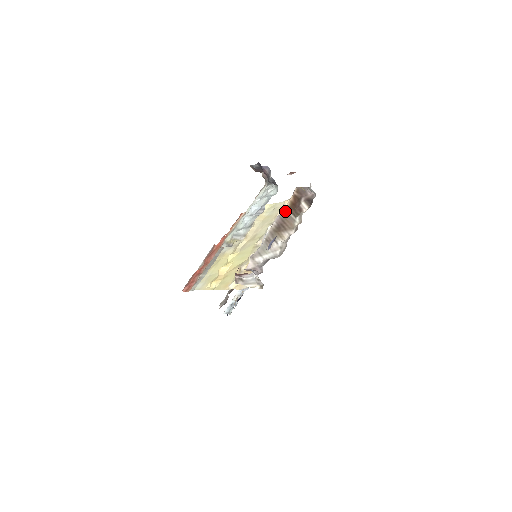
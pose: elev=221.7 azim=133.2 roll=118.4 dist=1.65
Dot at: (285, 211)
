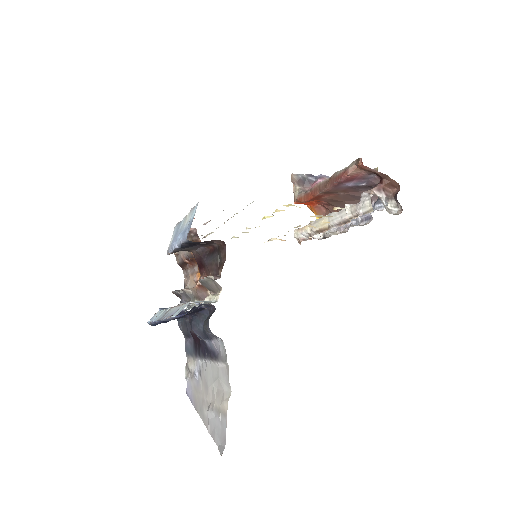
Dot at: occluded
